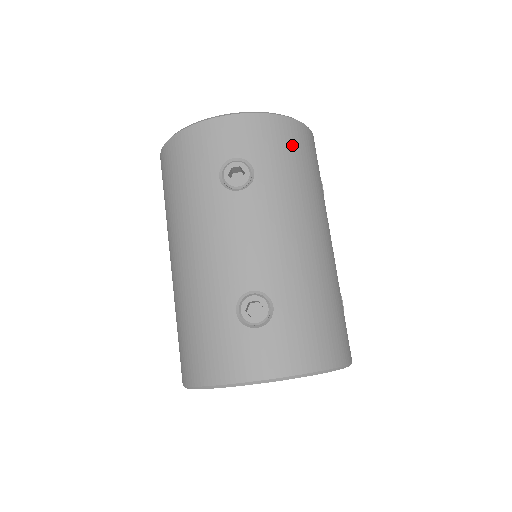
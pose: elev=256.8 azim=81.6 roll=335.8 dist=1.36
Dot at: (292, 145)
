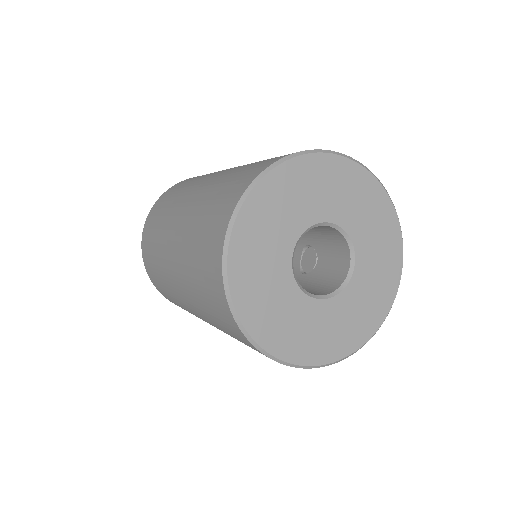
Dot at: occluded
